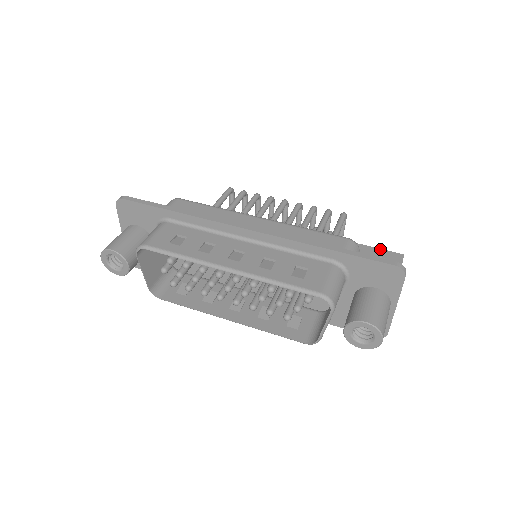
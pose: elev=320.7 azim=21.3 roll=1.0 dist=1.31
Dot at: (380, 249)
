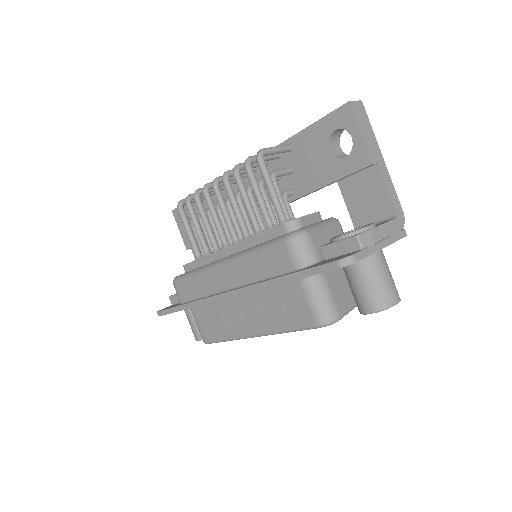
Dot at: (324, 118)
